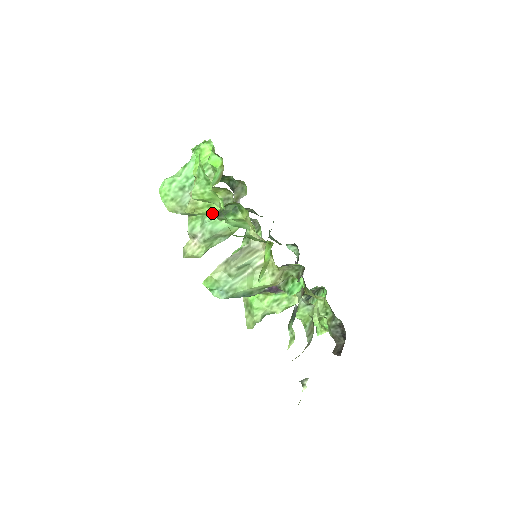
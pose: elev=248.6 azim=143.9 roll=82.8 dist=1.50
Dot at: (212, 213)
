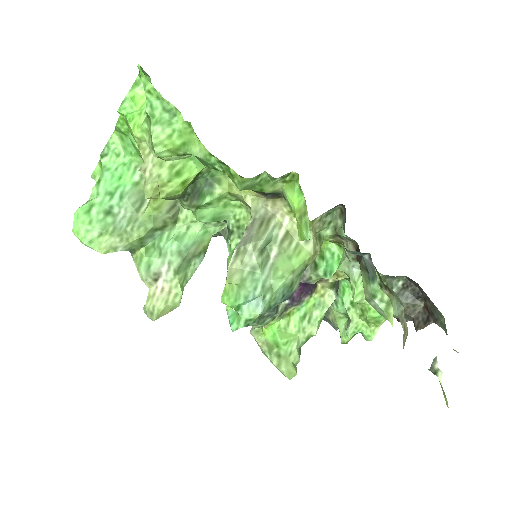
Dot at: (183, 192)
